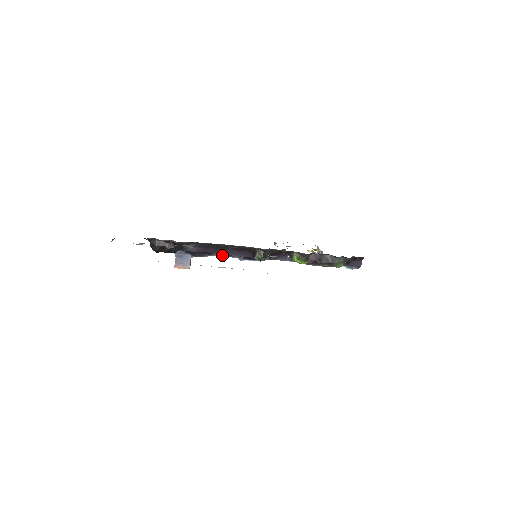
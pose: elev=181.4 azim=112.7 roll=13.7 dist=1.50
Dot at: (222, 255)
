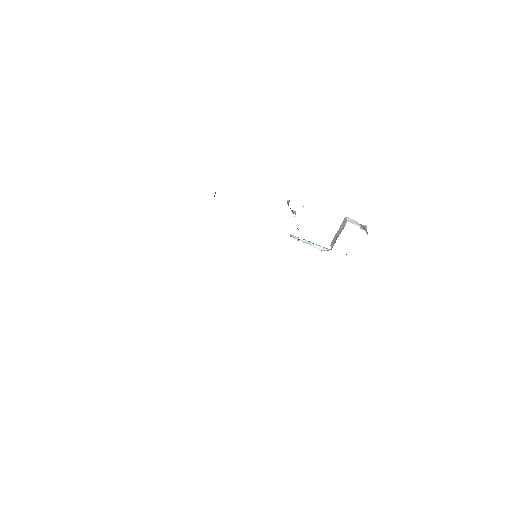
Dot at: occluded
